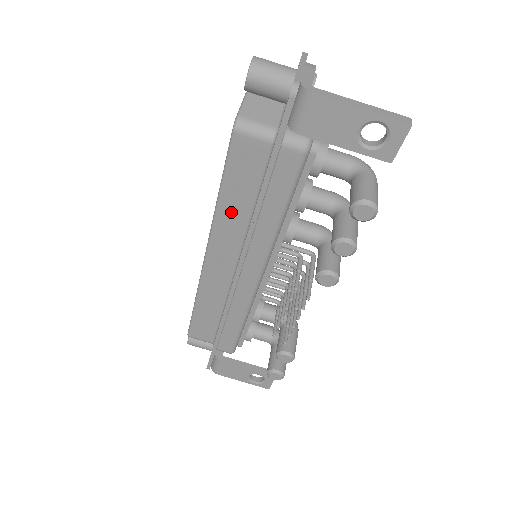
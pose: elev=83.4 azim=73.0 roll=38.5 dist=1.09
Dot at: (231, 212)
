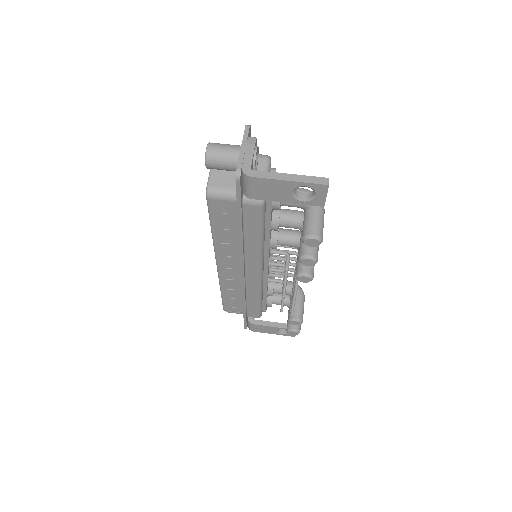
Dot at: (224, 240)
